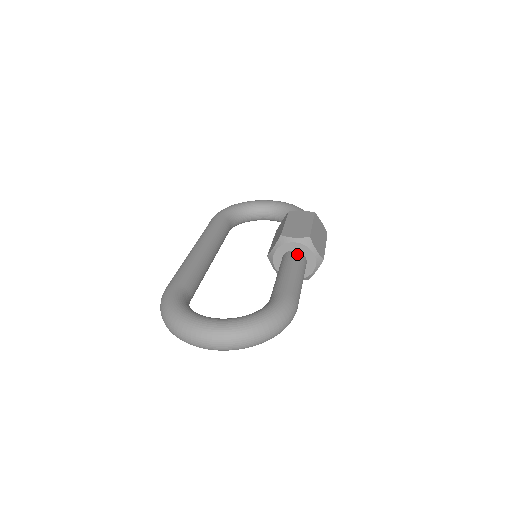
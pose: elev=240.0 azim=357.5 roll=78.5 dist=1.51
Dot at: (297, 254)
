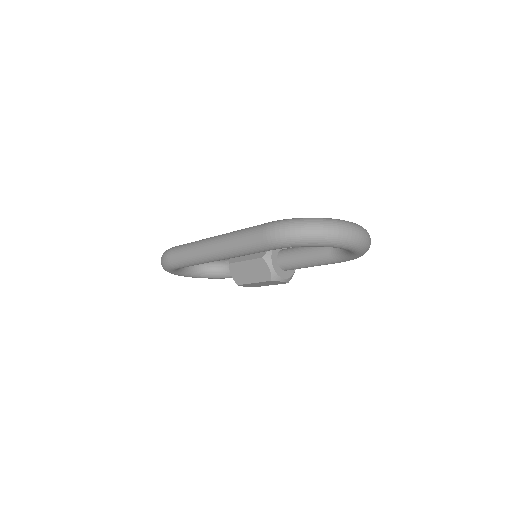
Dot at: occluded
